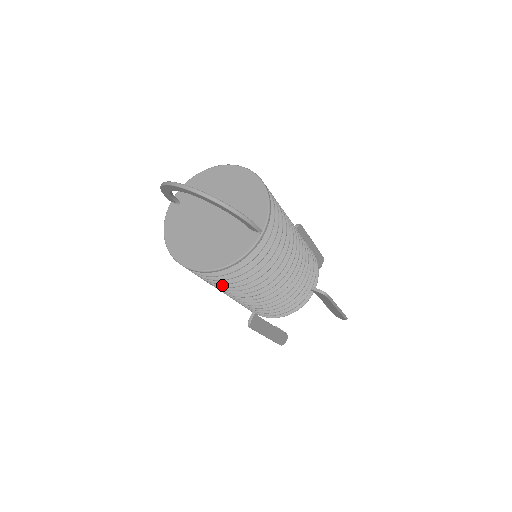
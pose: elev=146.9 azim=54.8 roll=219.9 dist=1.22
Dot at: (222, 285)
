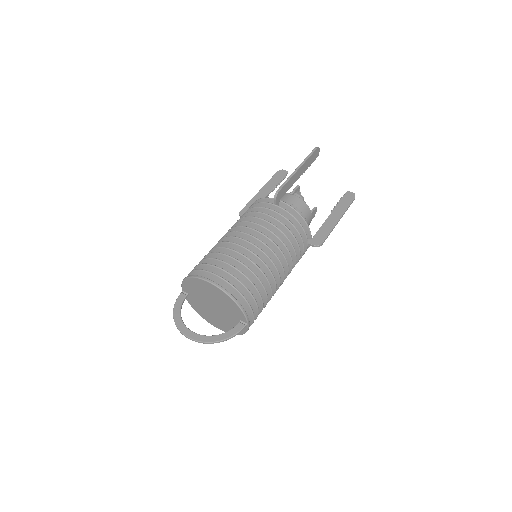
Dot at: occluded
